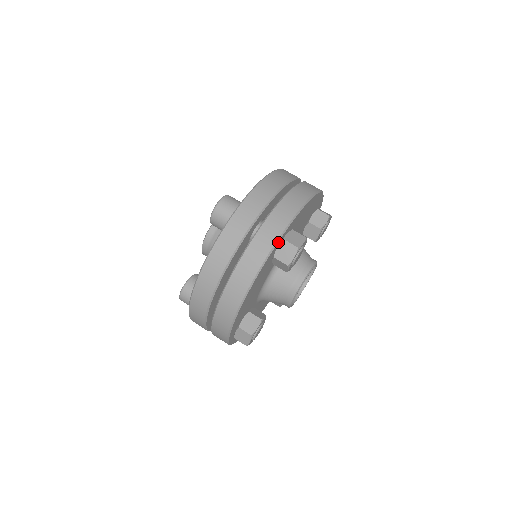
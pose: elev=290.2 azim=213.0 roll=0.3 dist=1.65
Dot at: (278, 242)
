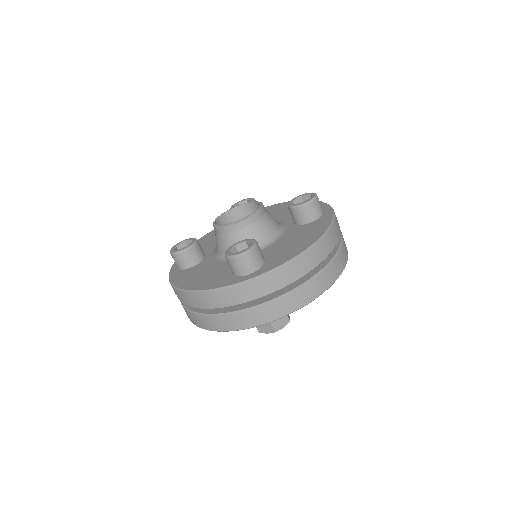
Dot at: (262, 324)
